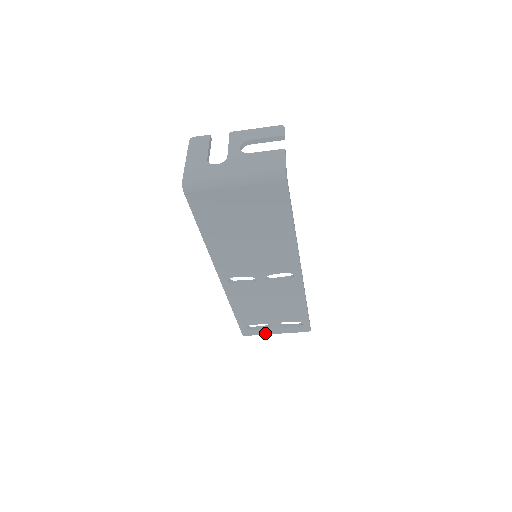
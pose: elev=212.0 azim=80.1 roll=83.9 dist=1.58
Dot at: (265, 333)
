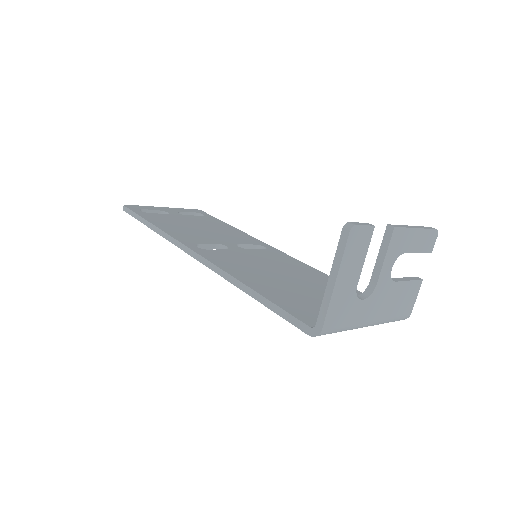
Dot at: occluded
